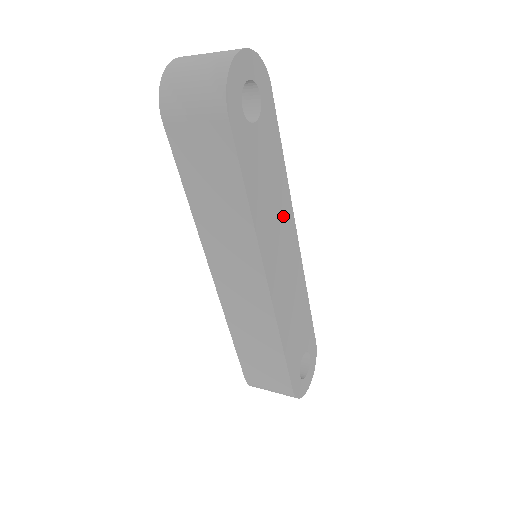
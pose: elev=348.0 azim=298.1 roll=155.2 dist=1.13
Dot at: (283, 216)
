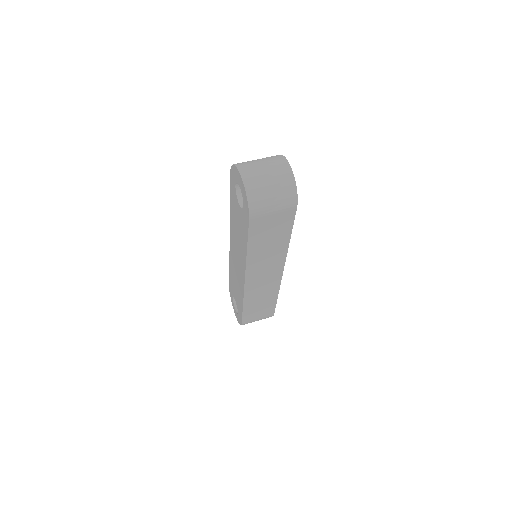
Dot at: occluded
